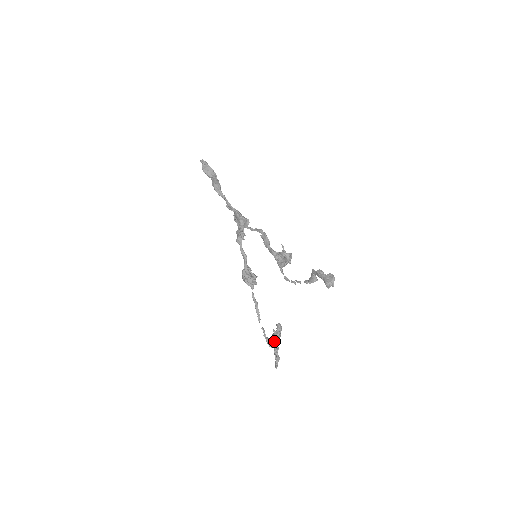
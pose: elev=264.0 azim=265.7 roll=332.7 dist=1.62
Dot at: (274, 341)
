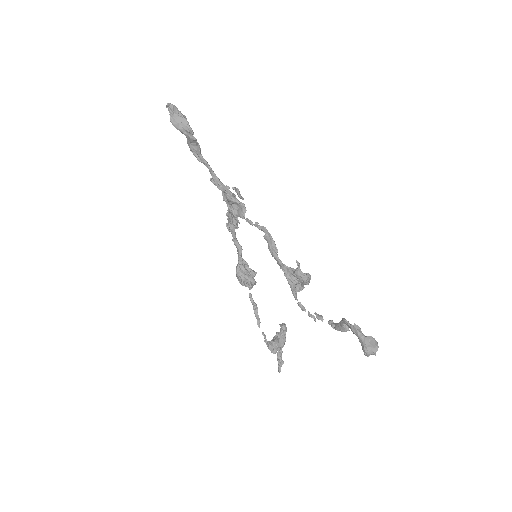
Dot at: (277, 347)
